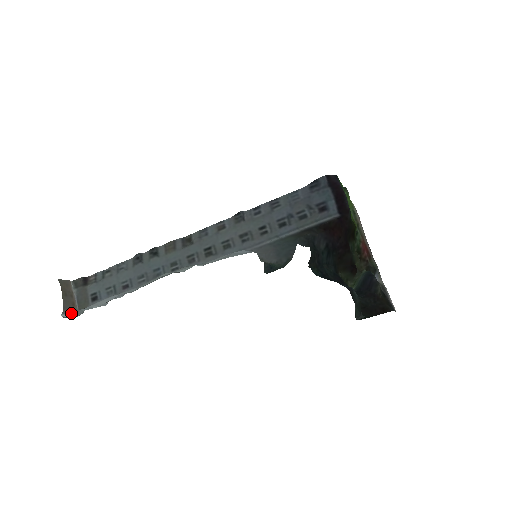
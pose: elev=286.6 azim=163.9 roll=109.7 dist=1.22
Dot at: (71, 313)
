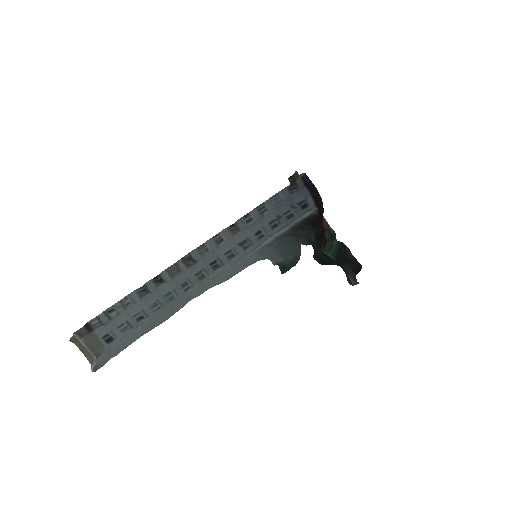
Dot at: (93, 363)
